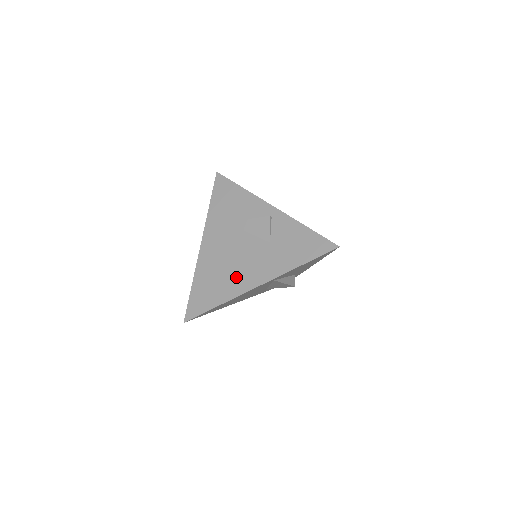
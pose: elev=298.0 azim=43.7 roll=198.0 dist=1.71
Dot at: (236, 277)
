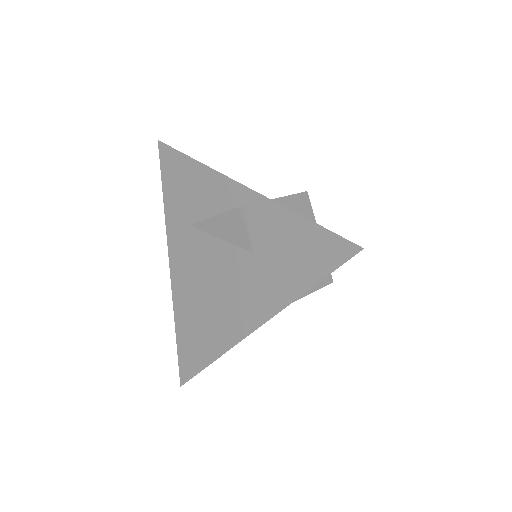
Dot at: (222, 316)
